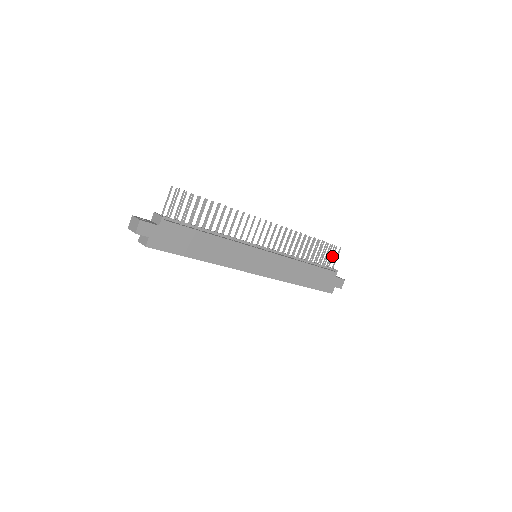
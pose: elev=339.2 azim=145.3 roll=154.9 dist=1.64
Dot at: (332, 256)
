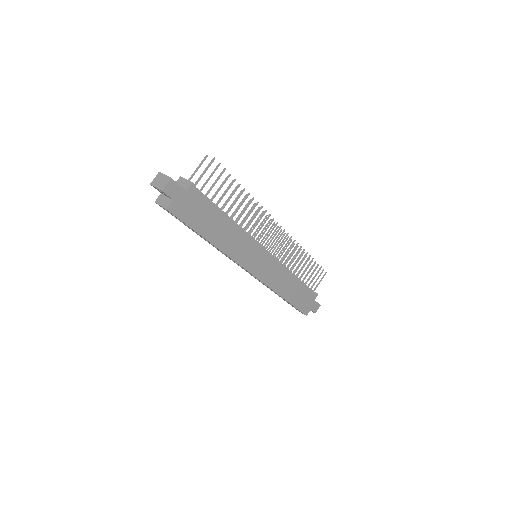
Dot at: (317, 278)
